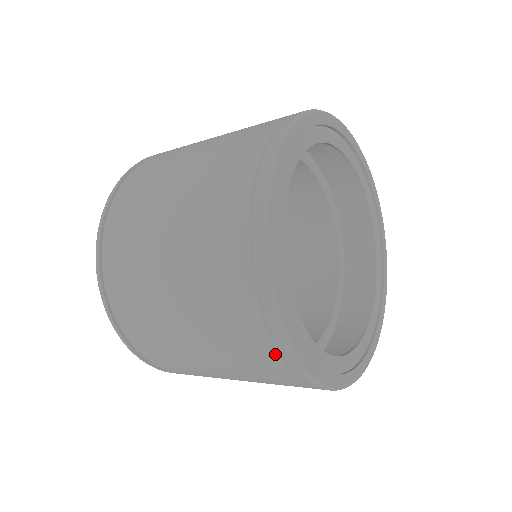
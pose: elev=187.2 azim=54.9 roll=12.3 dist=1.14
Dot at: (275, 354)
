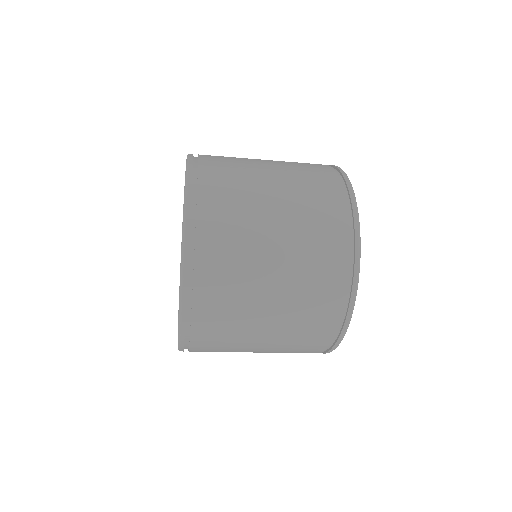
Dot at: (343, 294)
